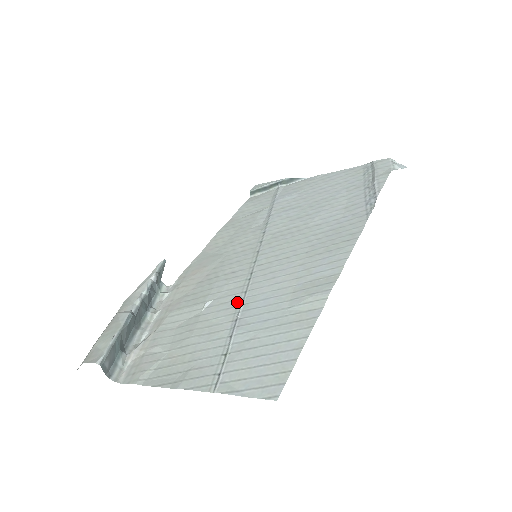
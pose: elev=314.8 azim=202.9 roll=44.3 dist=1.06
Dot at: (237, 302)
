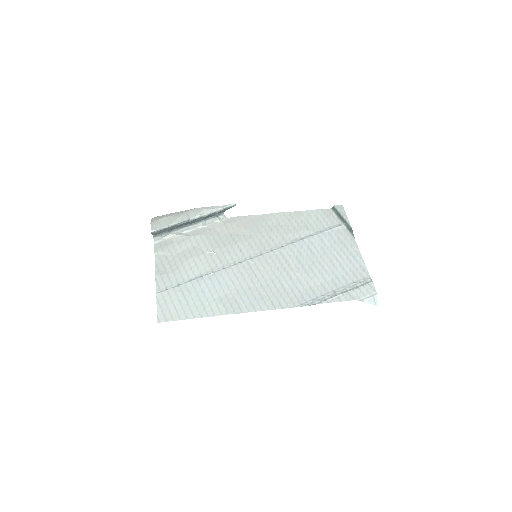
Dot at: (215, 269)
